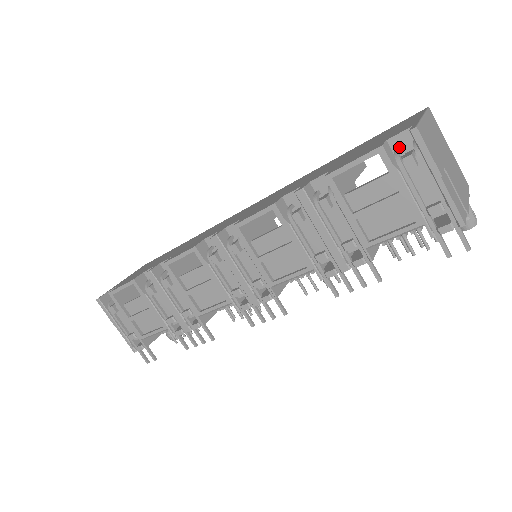
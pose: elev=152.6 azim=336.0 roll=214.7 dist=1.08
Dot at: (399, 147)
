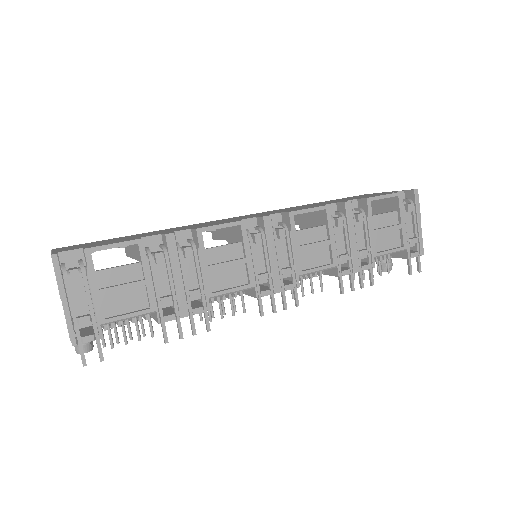
Dot at: occluded
